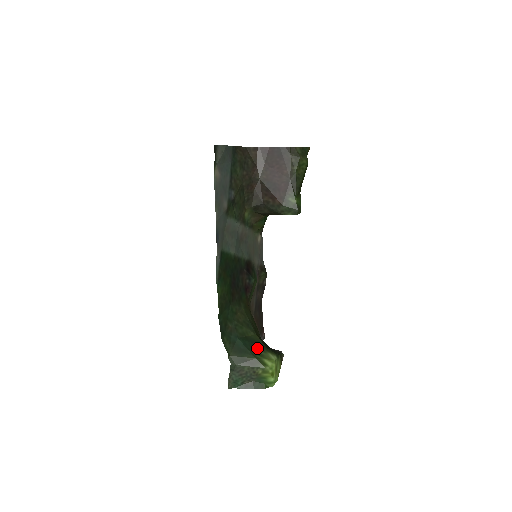
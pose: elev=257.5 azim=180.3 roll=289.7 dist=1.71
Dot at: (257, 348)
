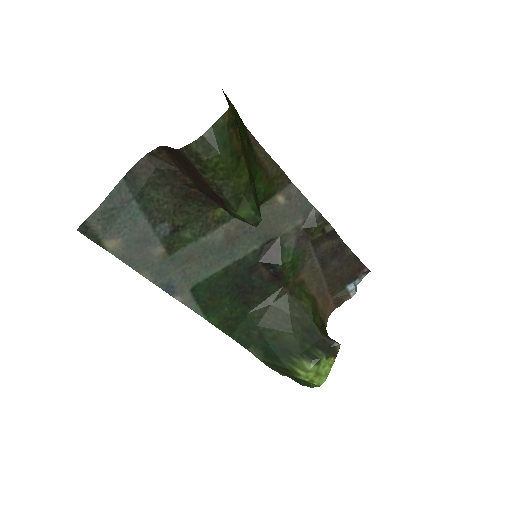
Dot at: (290, 354)
